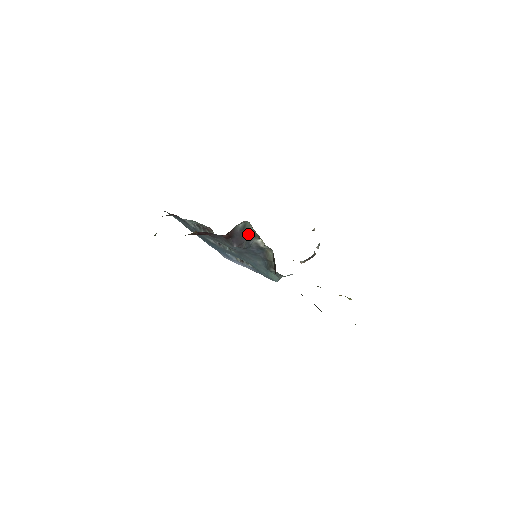
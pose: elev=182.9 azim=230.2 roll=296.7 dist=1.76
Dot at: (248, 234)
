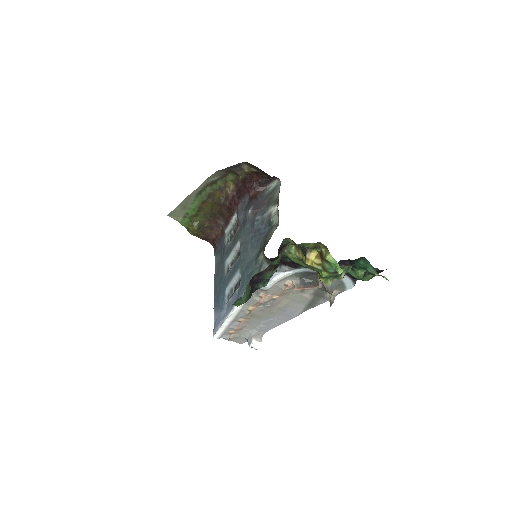
Dot at: (271, 200)
